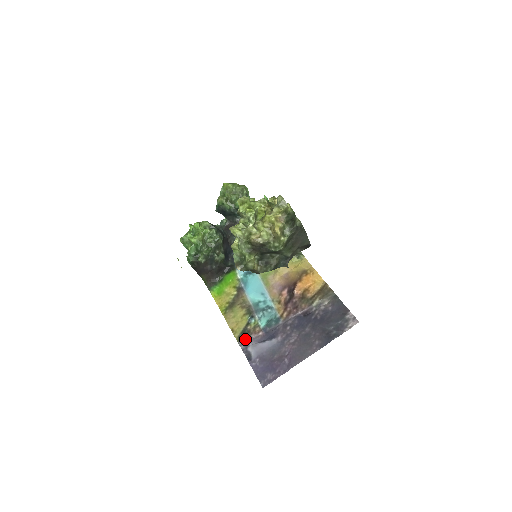
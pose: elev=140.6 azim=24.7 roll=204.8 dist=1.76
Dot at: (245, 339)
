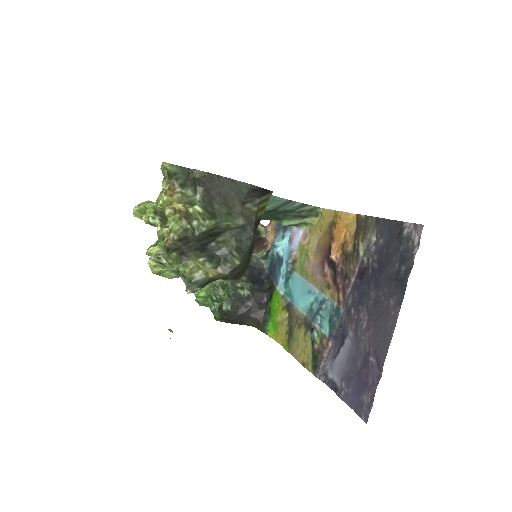
Dot at: (319, 366)
